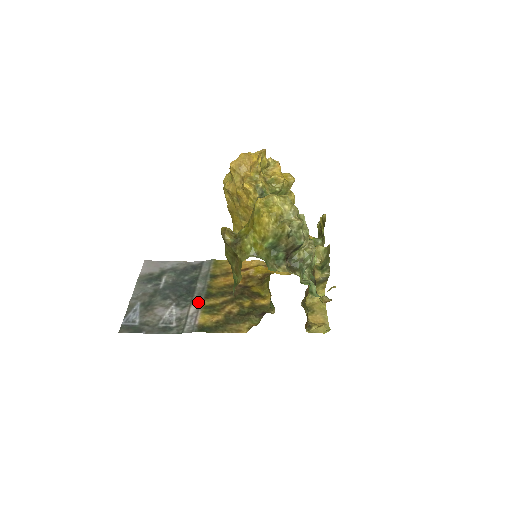
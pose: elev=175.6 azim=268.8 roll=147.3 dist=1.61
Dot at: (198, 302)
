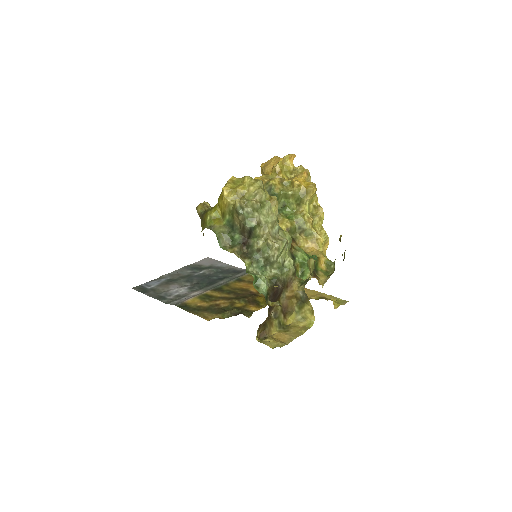
Dot at: (205, 290)
